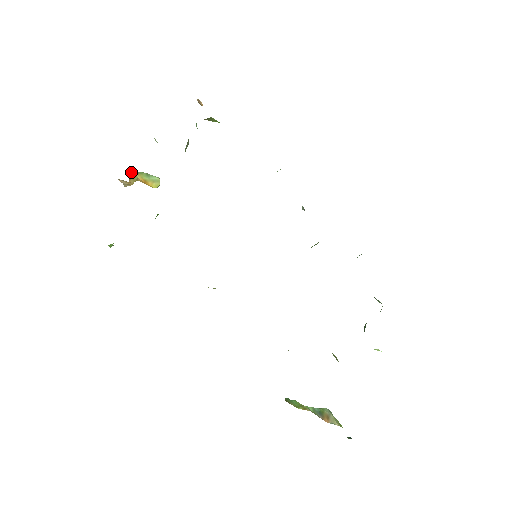
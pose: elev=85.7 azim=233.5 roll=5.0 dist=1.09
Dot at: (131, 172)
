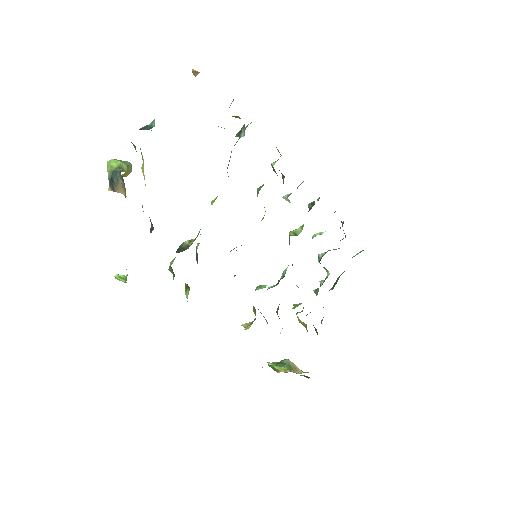
Dot at: occluded
